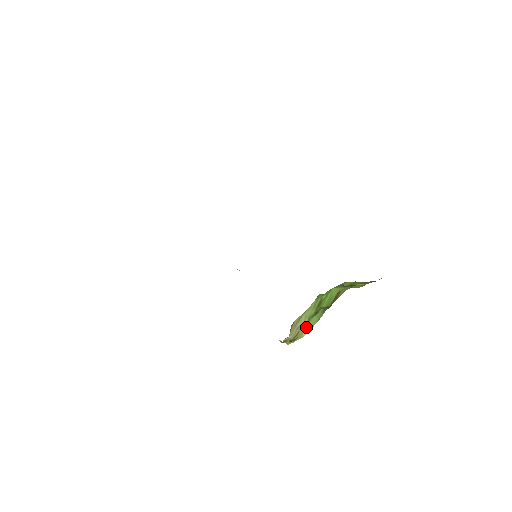
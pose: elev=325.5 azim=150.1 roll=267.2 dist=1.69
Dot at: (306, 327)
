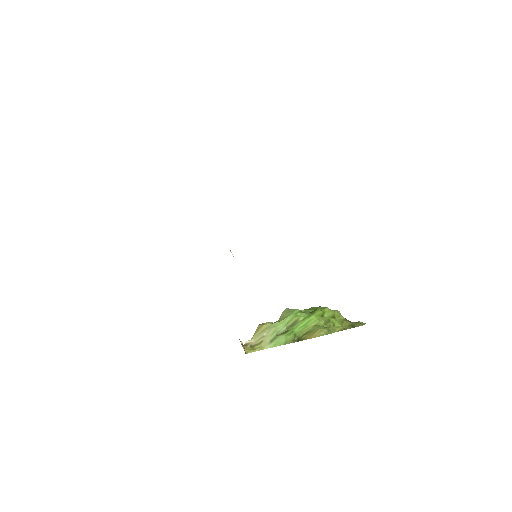
Dot at: (271, 341)
